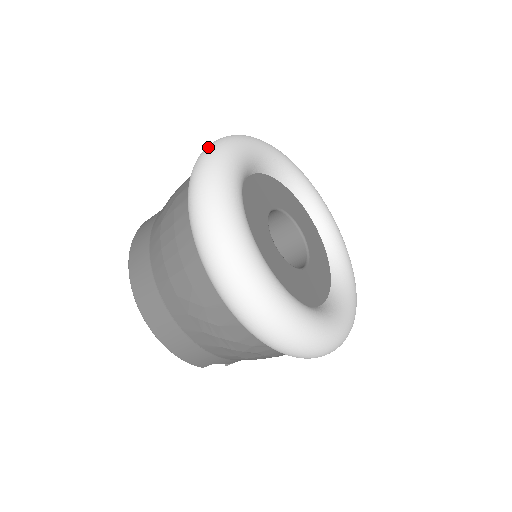
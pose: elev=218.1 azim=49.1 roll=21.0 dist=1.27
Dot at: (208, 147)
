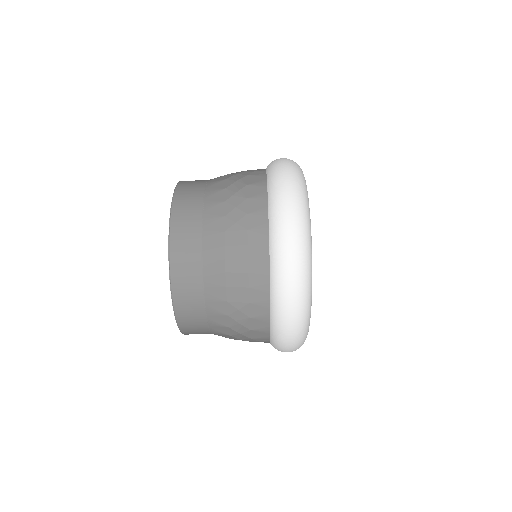
Dot at: (291, 186)
